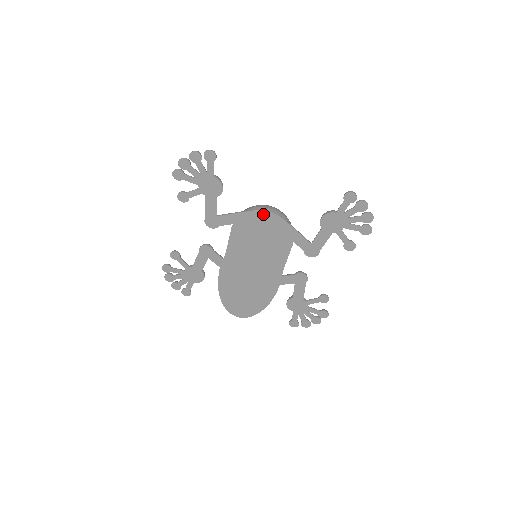
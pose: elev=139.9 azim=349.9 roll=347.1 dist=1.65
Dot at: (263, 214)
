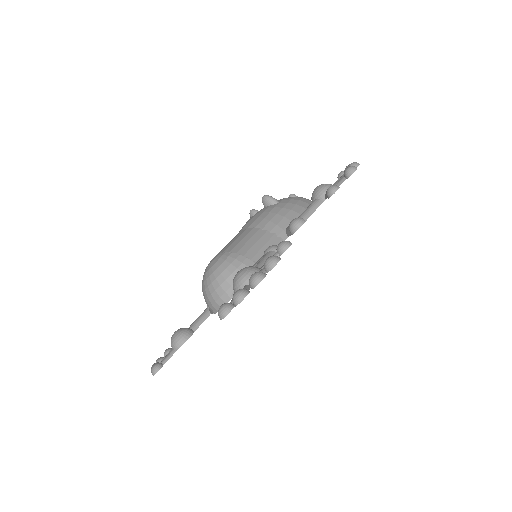
Dot at: occluded
